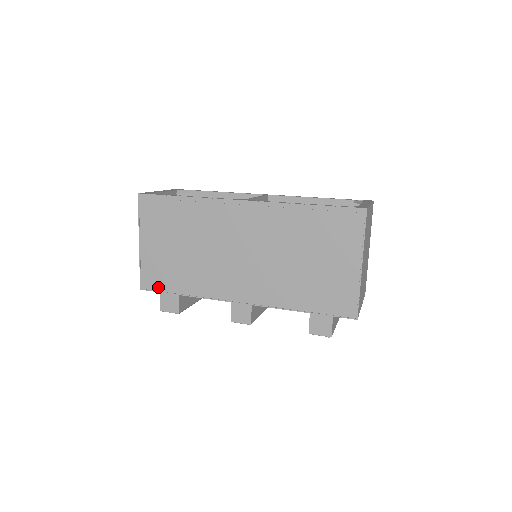
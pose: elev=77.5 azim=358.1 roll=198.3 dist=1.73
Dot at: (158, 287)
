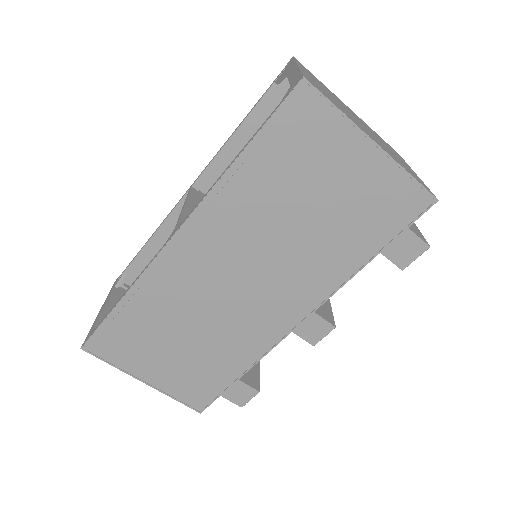
Dot at: (211, 395)
